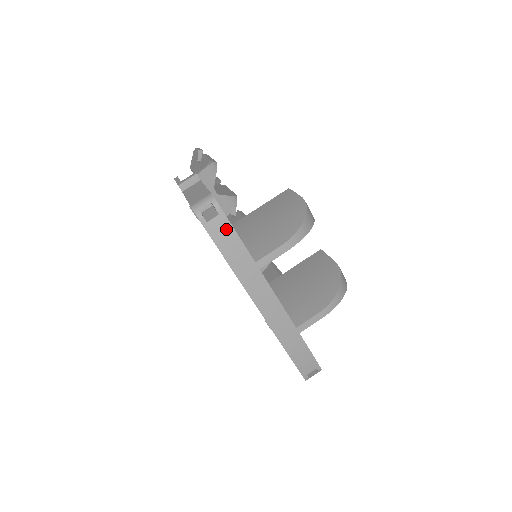
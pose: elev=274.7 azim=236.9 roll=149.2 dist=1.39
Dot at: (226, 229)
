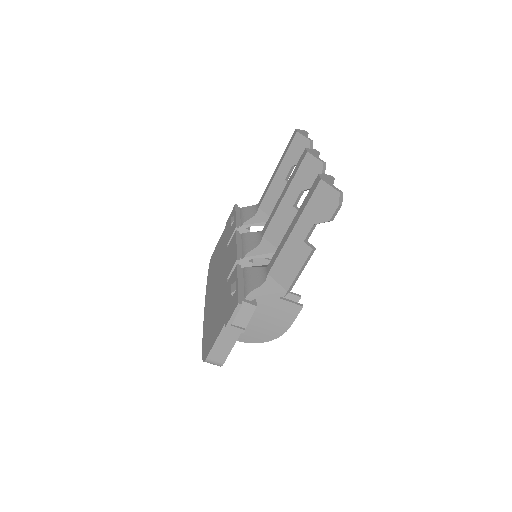
Dot at: occluded
